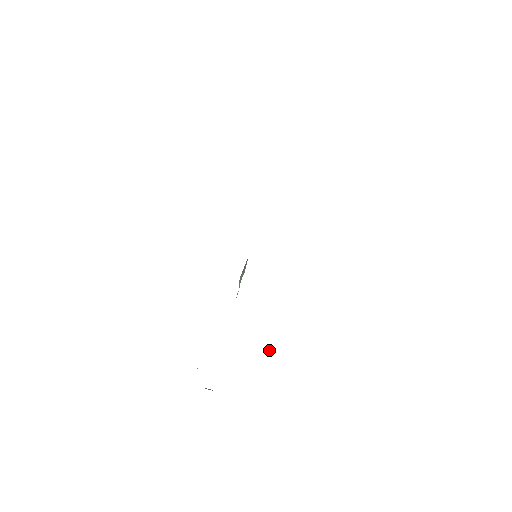
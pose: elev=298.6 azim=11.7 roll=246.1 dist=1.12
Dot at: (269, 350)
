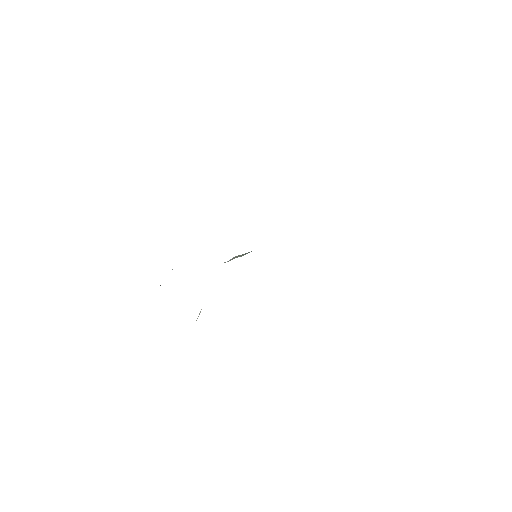
Dot at: (199, 314)
